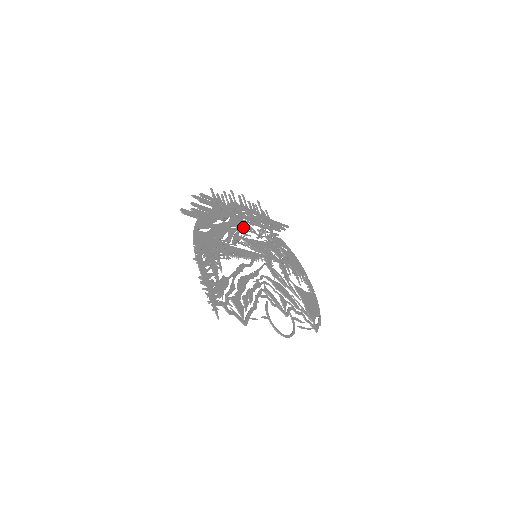
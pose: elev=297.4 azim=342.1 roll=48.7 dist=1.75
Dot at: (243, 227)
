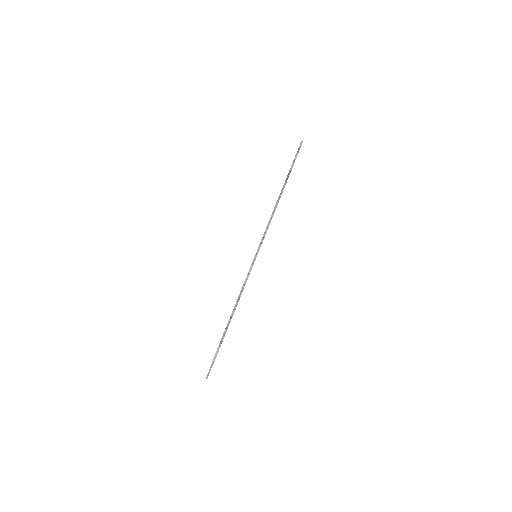
Dot at: occluded
